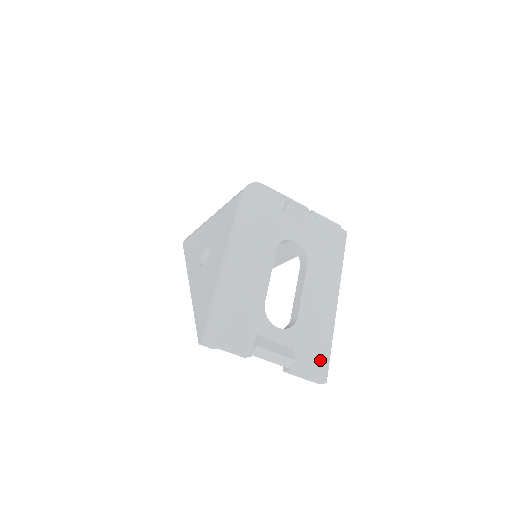
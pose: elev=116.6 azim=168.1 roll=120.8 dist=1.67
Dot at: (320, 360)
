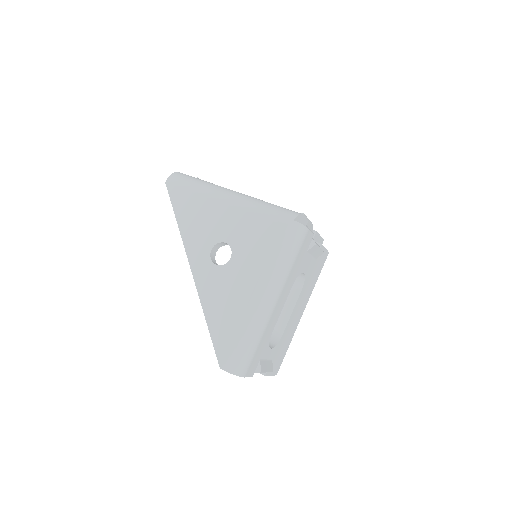
Dot at: (280, 361)
